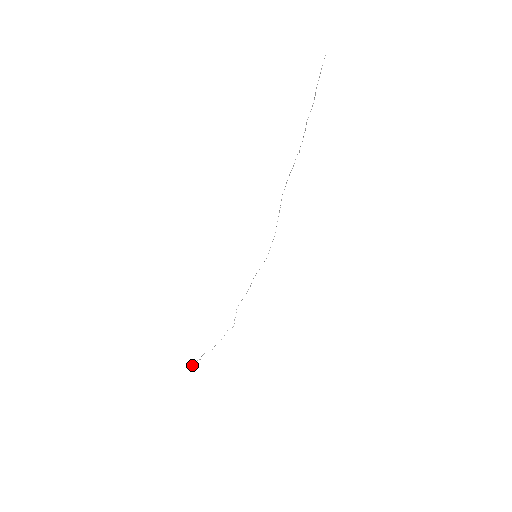
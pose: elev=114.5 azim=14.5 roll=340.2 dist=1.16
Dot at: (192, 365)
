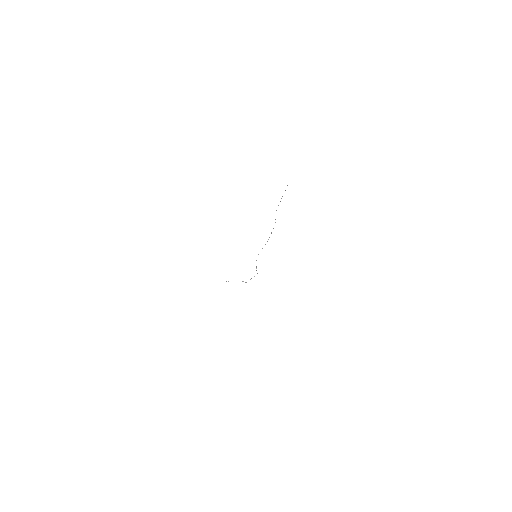
Dot at: occluded
